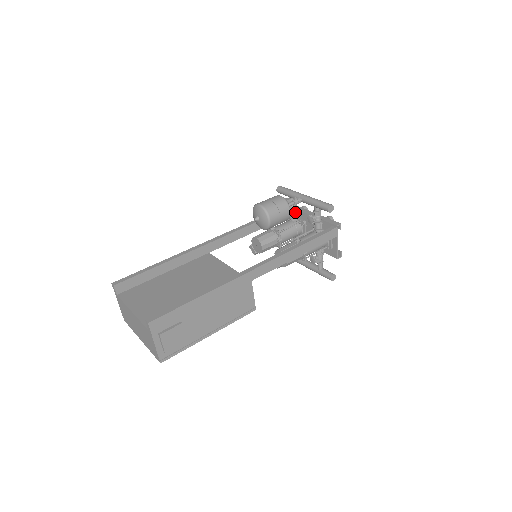
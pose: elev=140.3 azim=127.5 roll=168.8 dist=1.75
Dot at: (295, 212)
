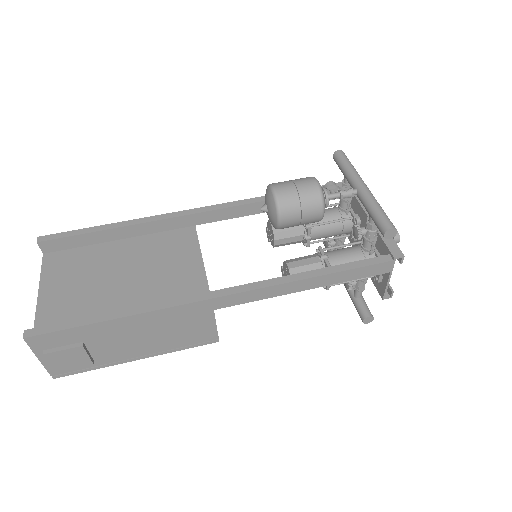
Dot at: (347, 202)
